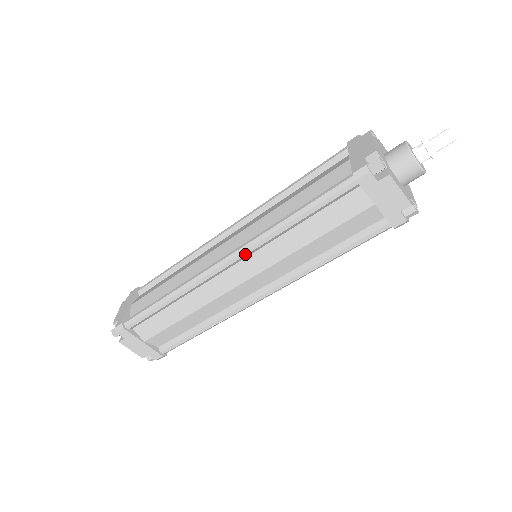
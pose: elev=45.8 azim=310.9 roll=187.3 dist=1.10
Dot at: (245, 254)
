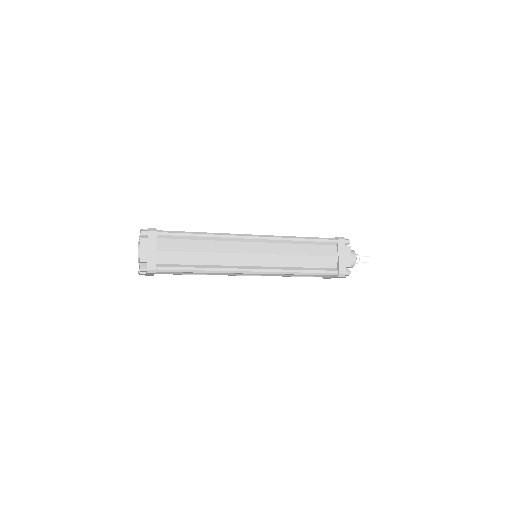
Dot at: occluded
